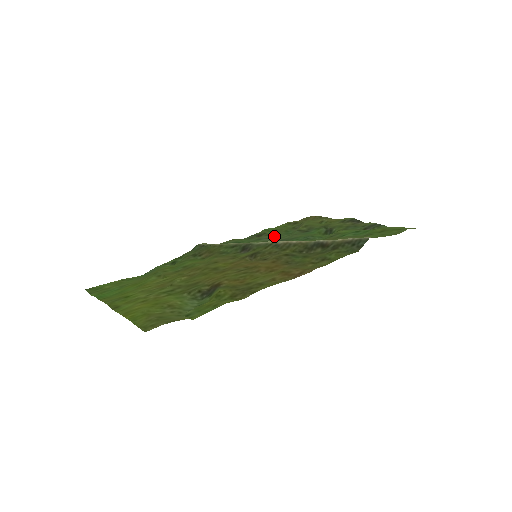
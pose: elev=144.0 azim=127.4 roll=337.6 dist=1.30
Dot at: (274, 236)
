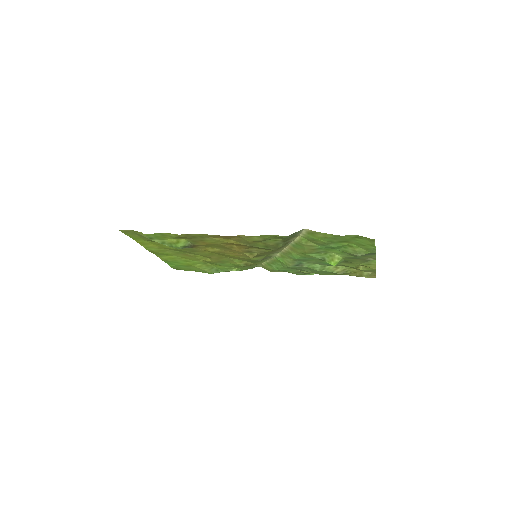
Dot at: (312, 271)
